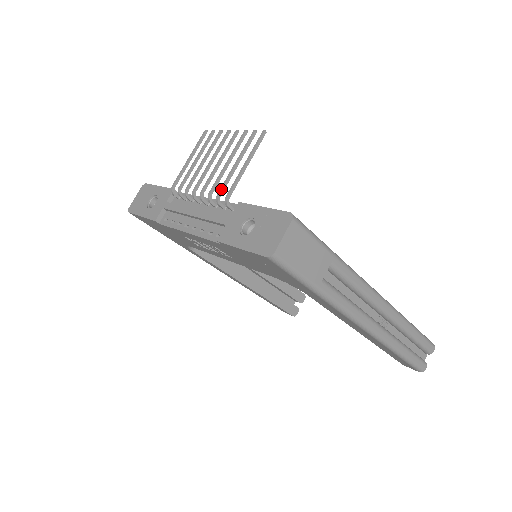
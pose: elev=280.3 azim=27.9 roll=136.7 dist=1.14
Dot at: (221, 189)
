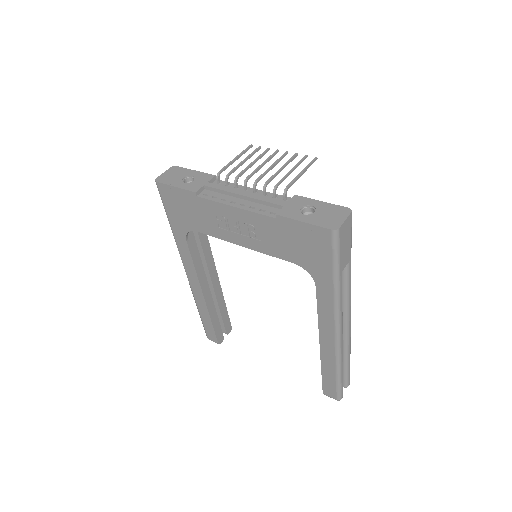
Dot at: (280, 182)
